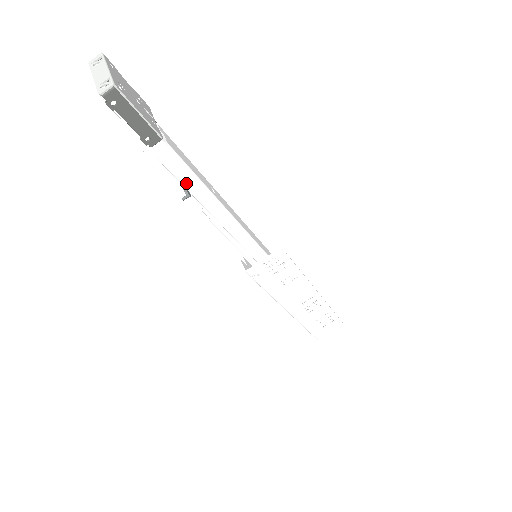
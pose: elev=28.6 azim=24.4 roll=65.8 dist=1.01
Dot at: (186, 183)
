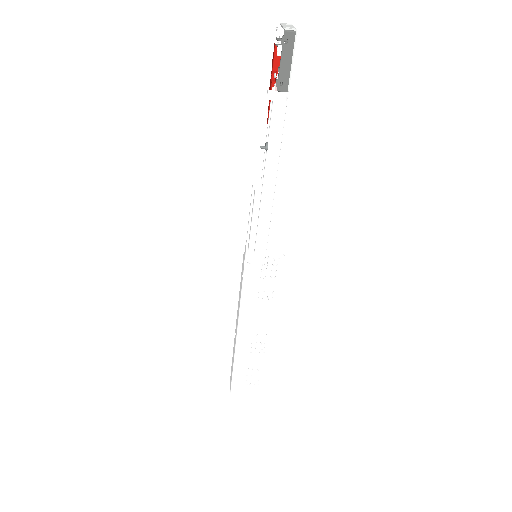
Dot at: (272, 139)
